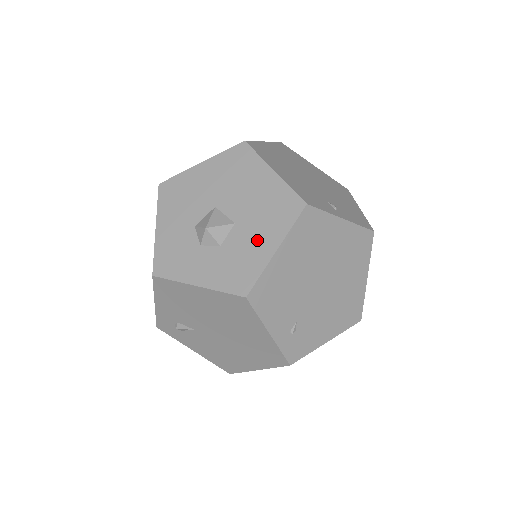
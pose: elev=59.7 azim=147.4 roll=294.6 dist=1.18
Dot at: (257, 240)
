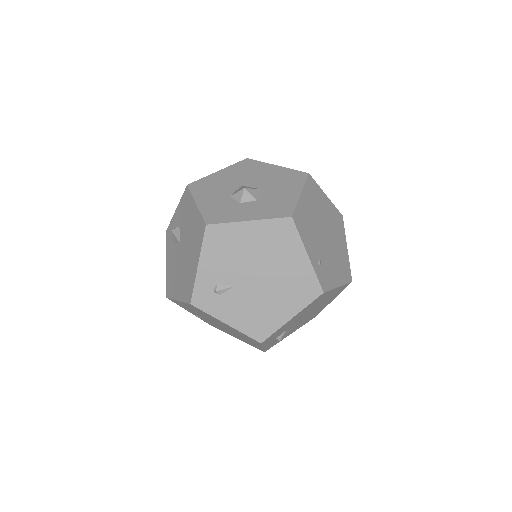
Dot at: (284, 192)
